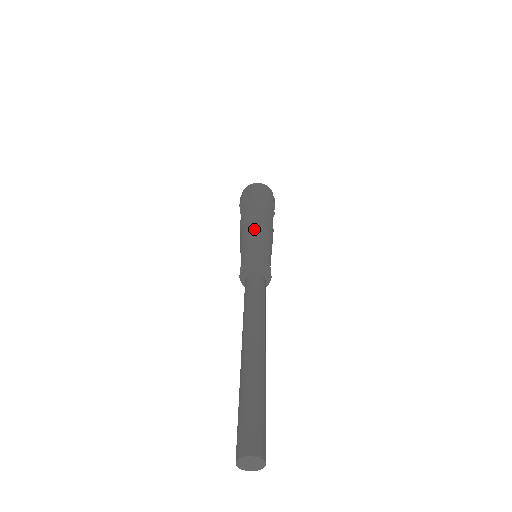
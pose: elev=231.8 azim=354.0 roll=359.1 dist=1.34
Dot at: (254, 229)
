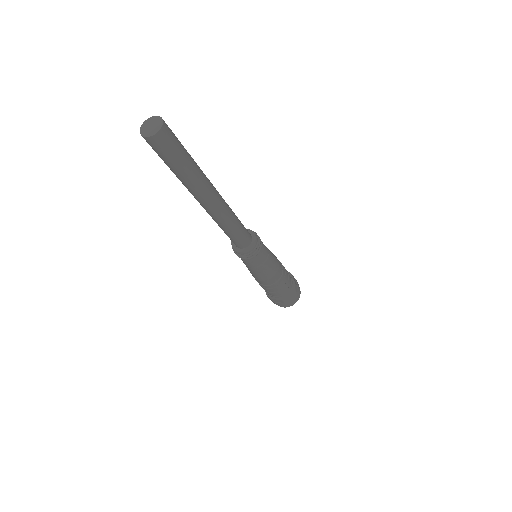
Dot at: occluded
